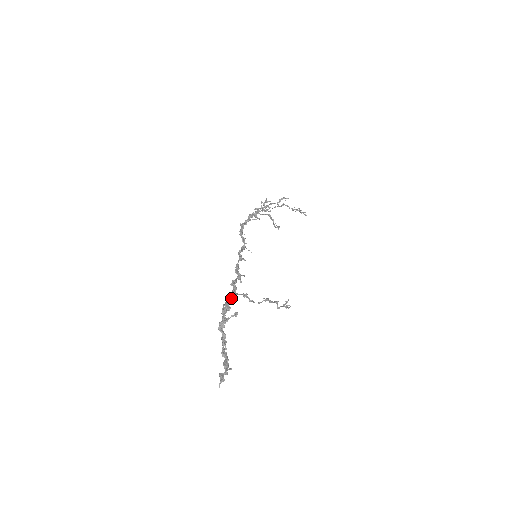
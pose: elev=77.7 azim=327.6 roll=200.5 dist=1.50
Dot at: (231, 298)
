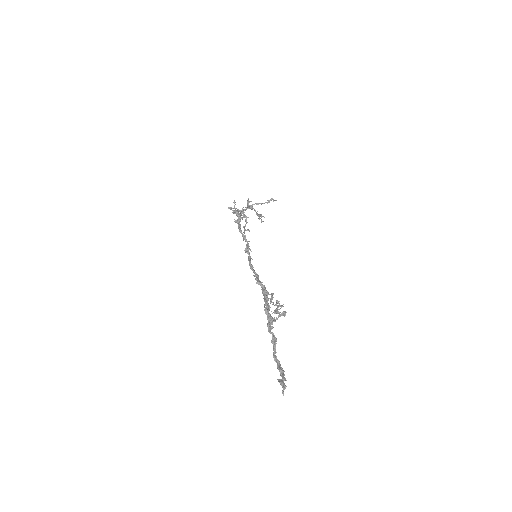
Dot at: (267, 297)
